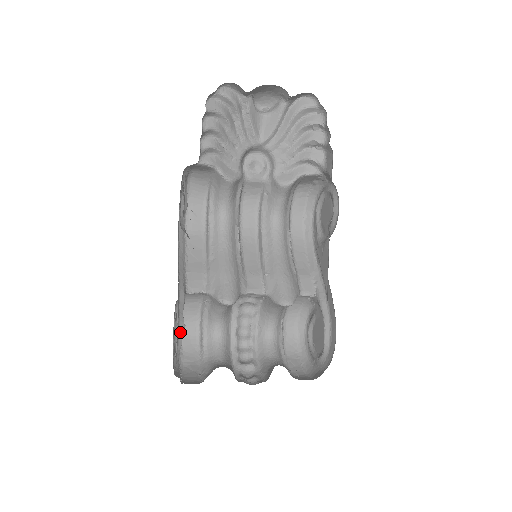
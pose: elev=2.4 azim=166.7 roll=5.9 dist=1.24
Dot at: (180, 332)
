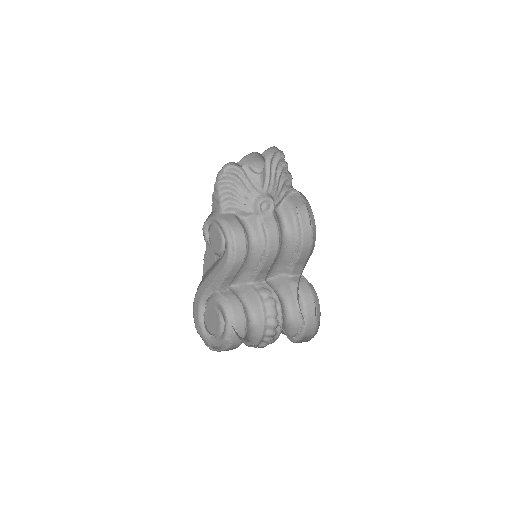
Dot at: (202, 308)
